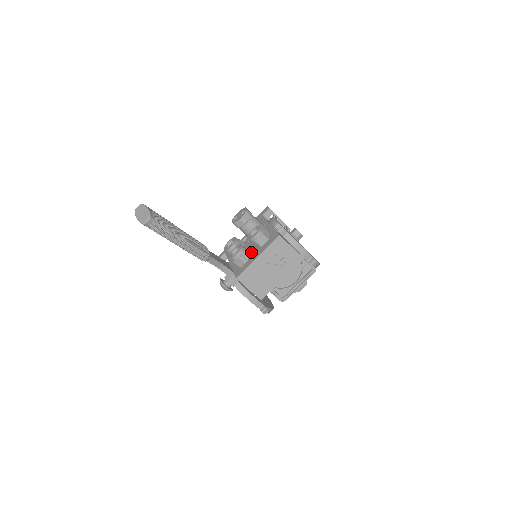
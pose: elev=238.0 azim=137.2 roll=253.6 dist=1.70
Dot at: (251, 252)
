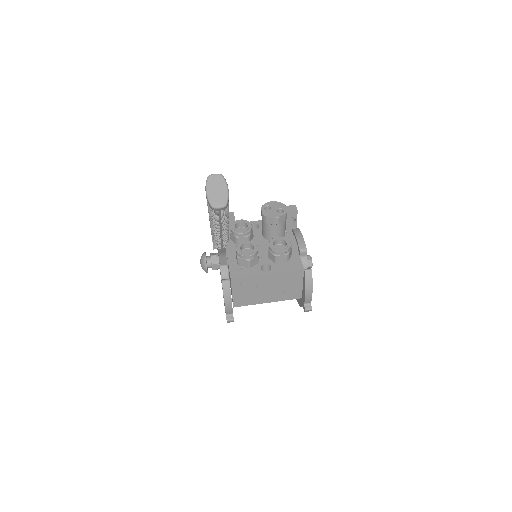
Dot at: (260, 258)
